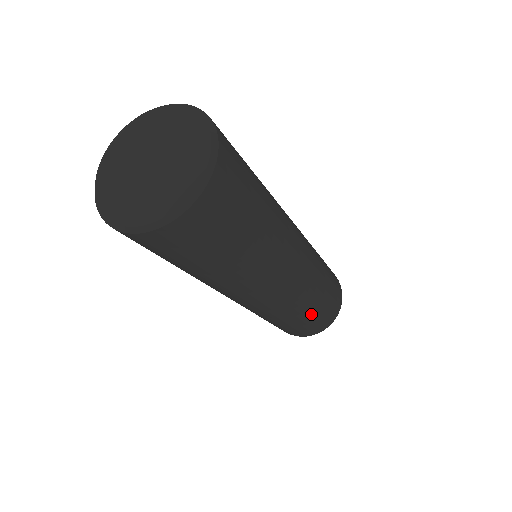
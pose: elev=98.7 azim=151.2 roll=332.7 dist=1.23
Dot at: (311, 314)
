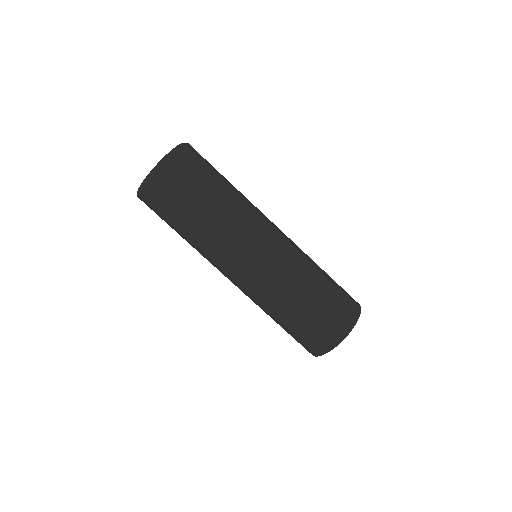
Dot at: (320, 290)
